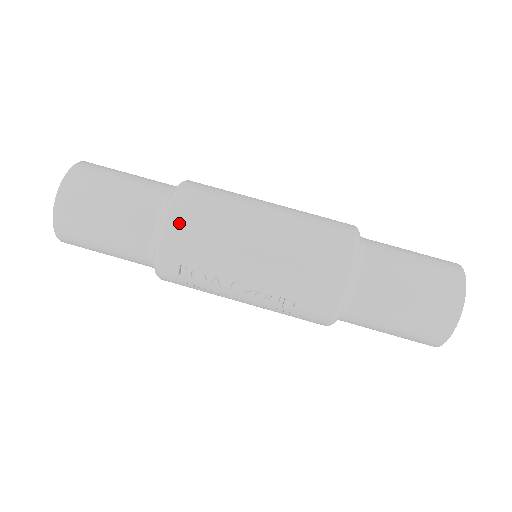
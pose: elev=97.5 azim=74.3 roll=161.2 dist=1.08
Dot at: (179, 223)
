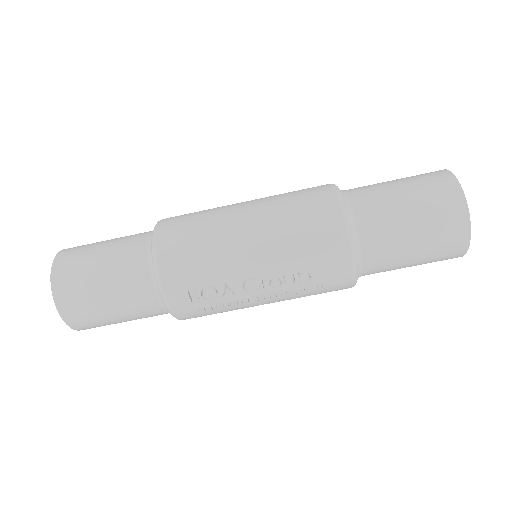
Dot at: (169, 252)
